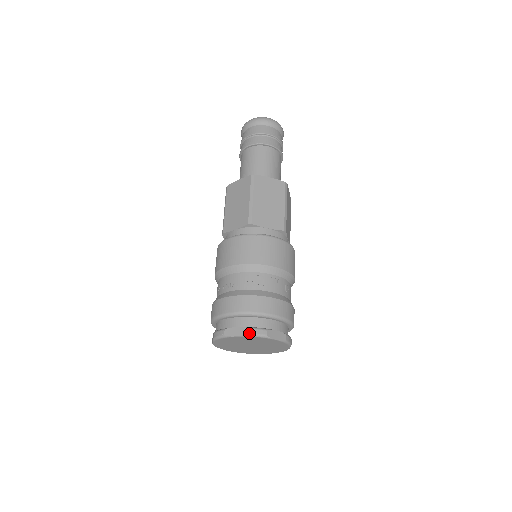
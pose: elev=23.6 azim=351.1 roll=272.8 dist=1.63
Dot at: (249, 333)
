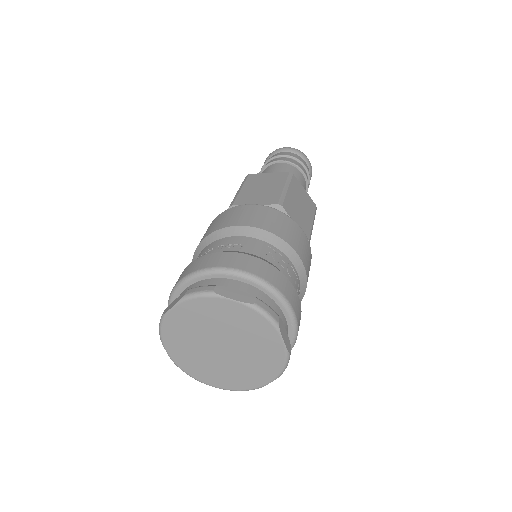
Dot at: (257, 303)
